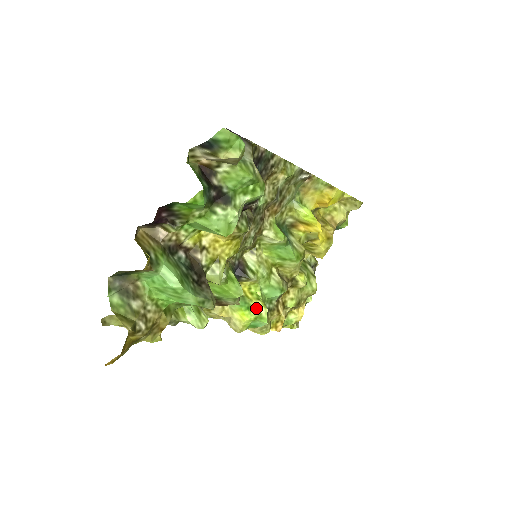
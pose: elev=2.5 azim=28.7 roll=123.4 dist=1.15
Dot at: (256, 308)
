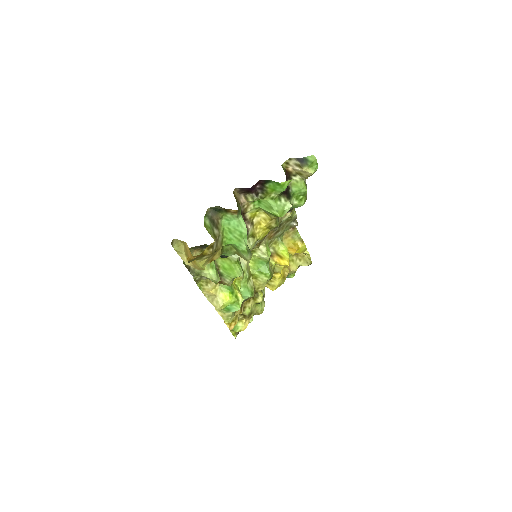
Dot at: (237, 295)
